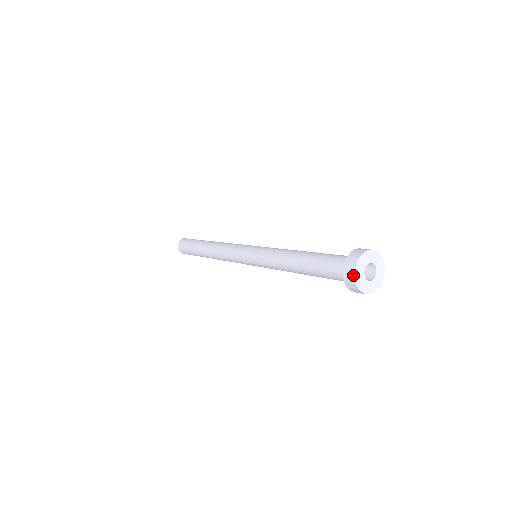
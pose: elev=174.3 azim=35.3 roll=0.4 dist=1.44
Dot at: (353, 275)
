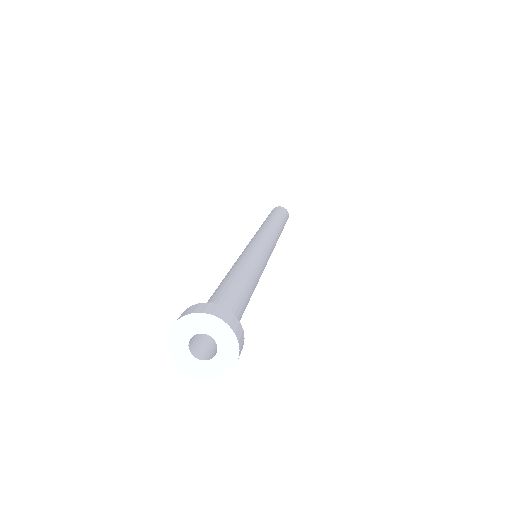
Dot at: (170, 352)
